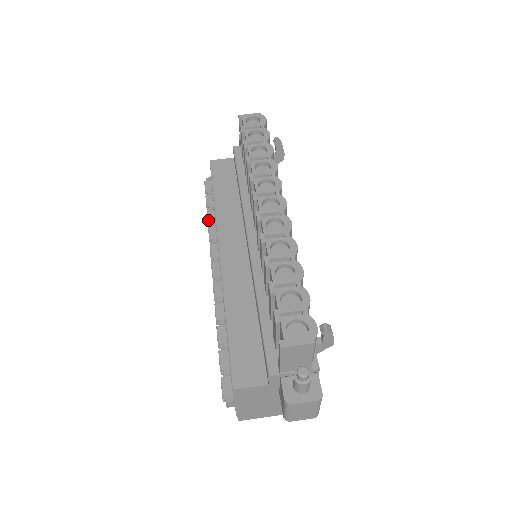
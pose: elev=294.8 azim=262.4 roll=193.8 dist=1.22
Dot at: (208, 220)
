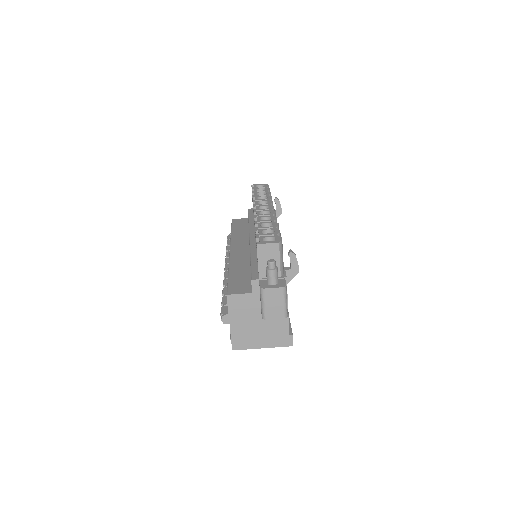
Dot at: (226, 249)
